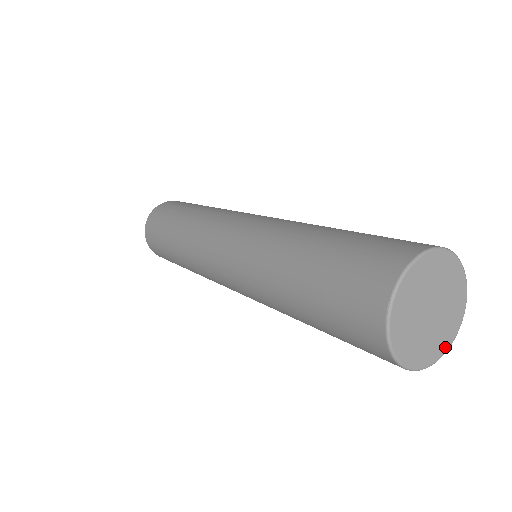
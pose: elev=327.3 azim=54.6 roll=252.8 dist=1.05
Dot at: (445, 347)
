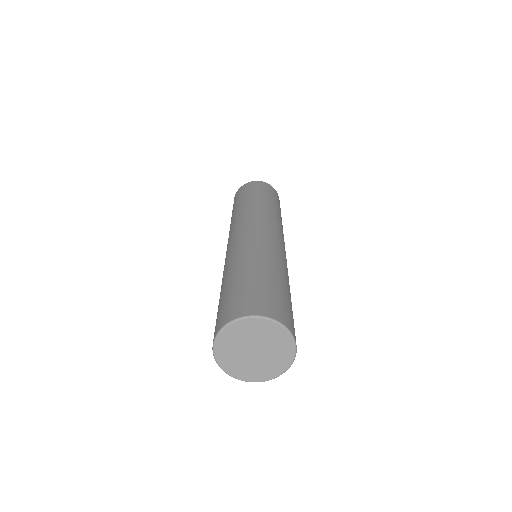
Dot at: (267, 377)
